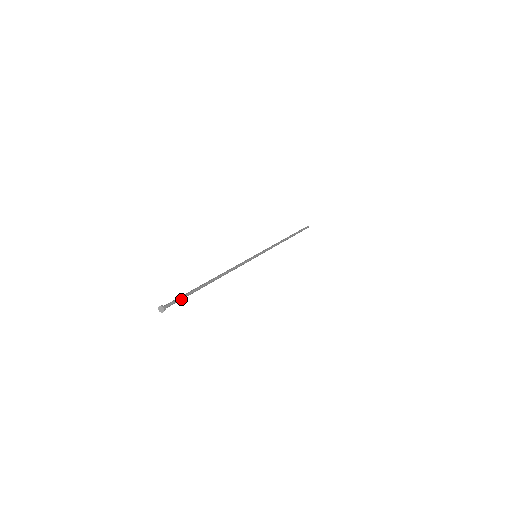
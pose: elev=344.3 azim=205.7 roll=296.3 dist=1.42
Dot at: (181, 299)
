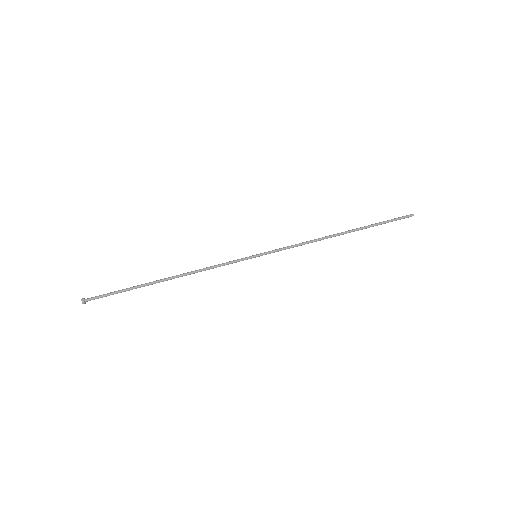
Dot at: occluded
